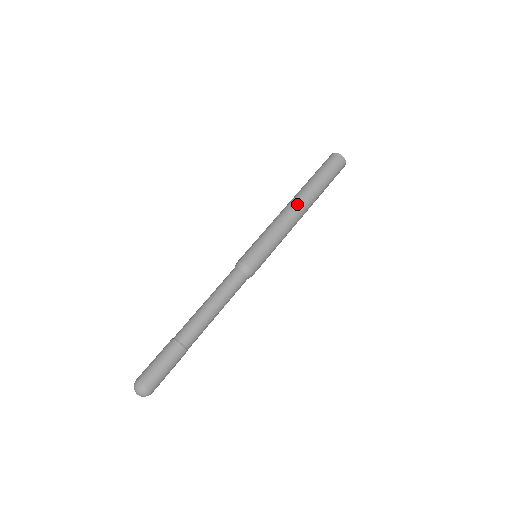
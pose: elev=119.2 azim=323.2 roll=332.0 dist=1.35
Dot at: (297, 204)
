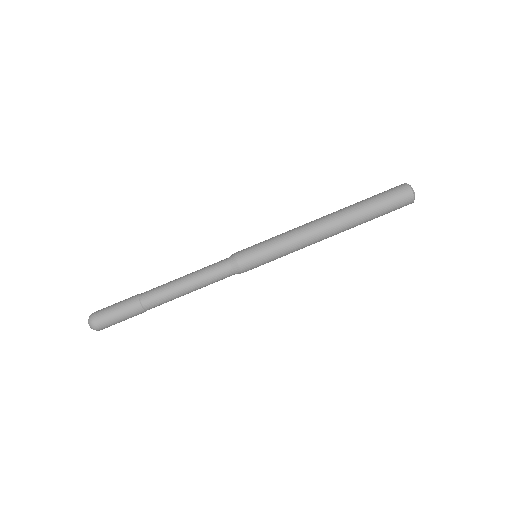
Dot at: (327, 228)
